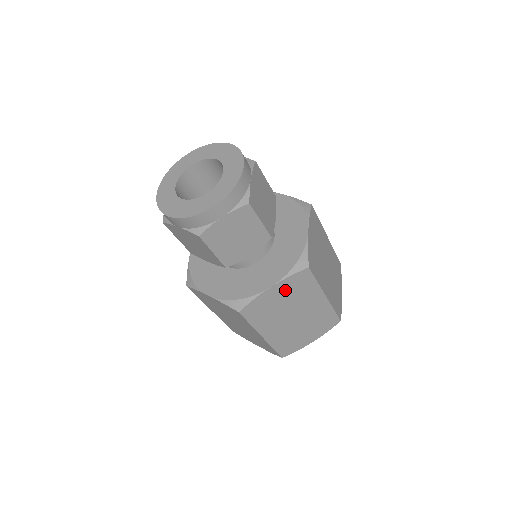
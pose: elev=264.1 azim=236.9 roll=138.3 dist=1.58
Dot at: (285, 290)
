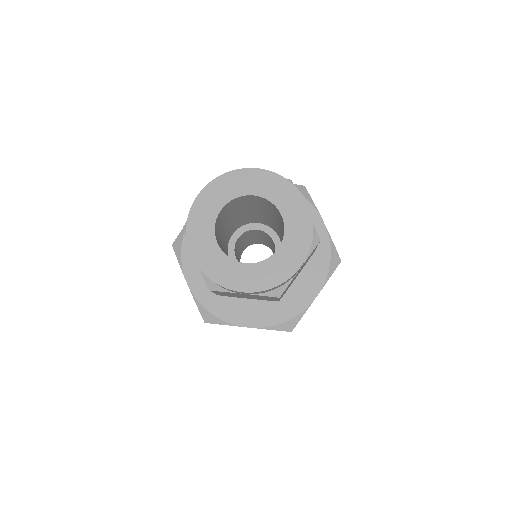
Dot at: occluded
